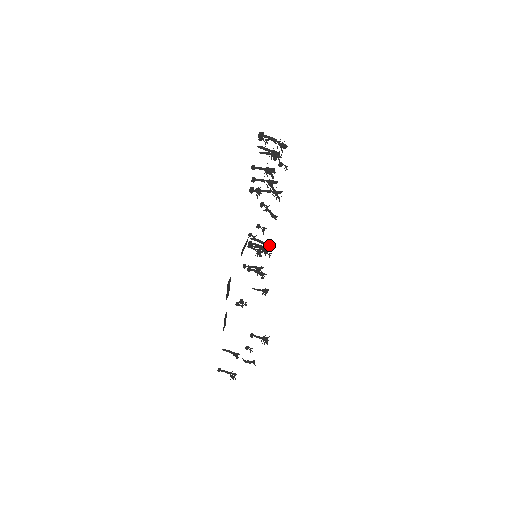
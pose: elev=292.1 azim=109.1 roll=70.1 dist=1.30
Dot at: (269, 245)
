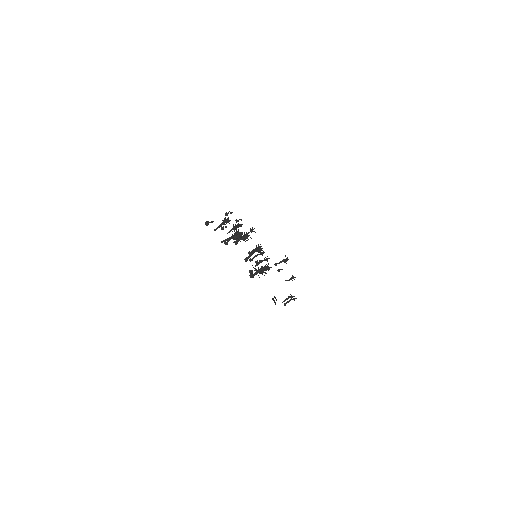
Dot at: occluded
